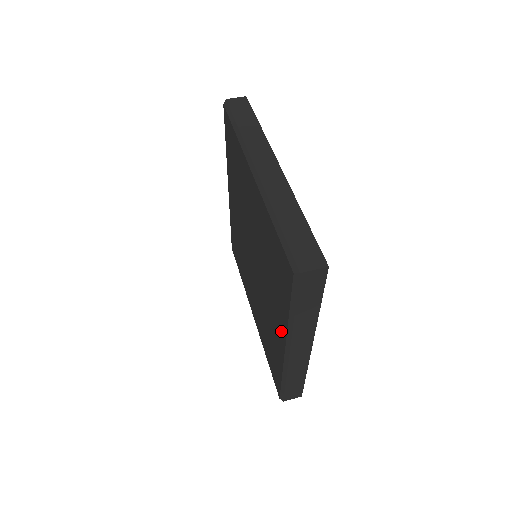
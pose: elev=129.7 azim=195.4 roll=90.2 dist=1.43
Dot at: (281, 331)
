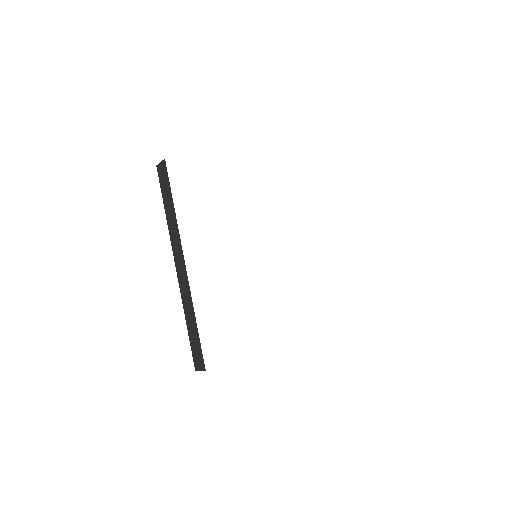
Dot at: occluded
